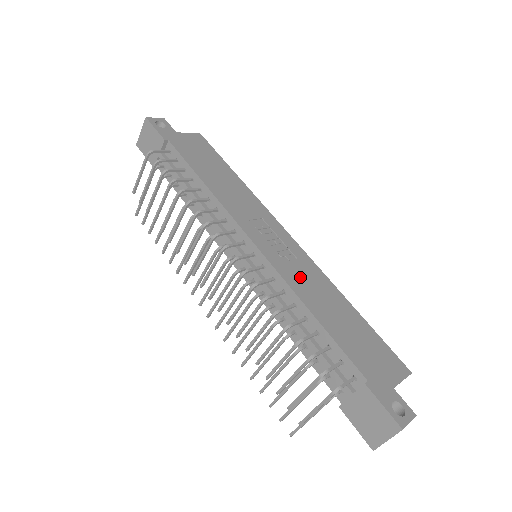
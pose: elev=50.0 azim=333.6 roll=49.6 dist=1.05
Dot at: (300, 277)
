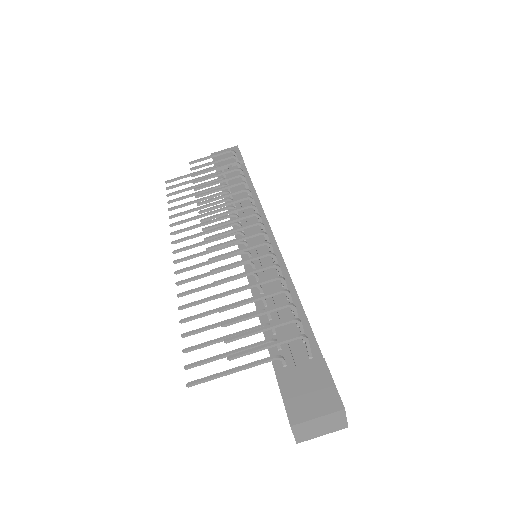
Dot at: occluded
